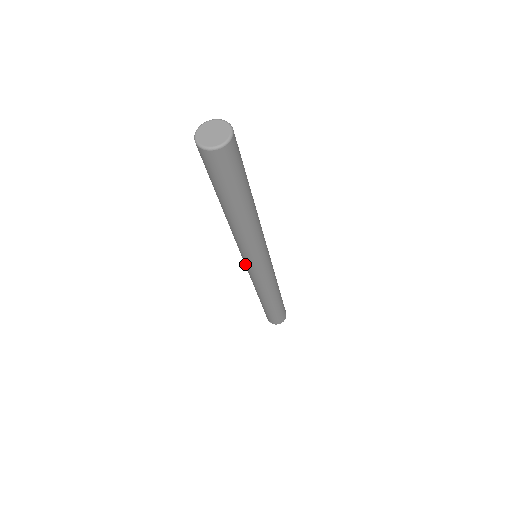
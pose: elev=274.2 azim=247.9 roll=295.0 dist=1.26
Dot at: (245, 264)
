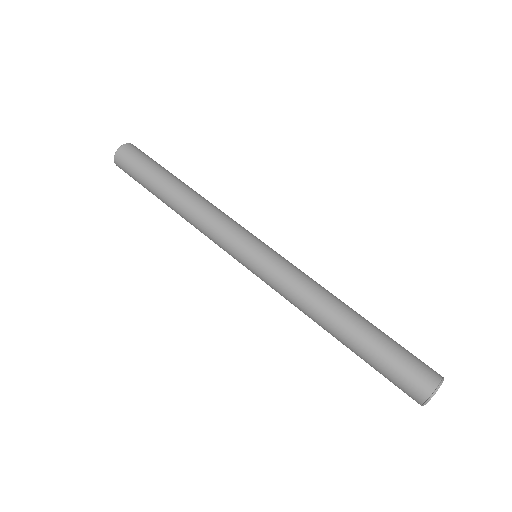
Dot at: (248, 265)
